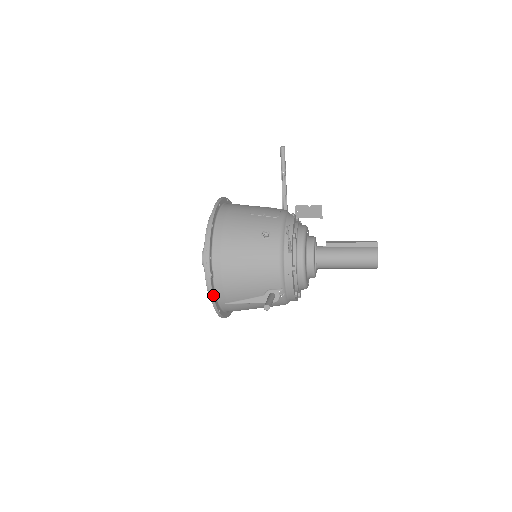
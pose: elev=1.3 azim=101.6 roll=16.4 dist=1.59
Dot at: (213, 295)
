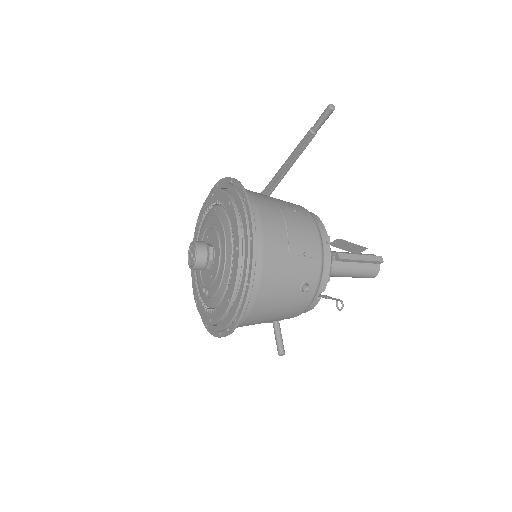
Dot at: occluded
